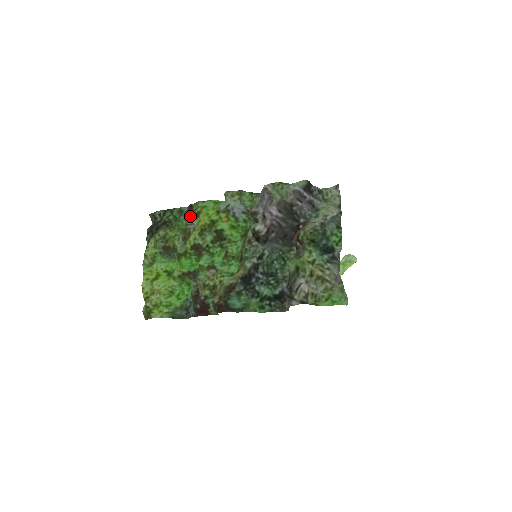
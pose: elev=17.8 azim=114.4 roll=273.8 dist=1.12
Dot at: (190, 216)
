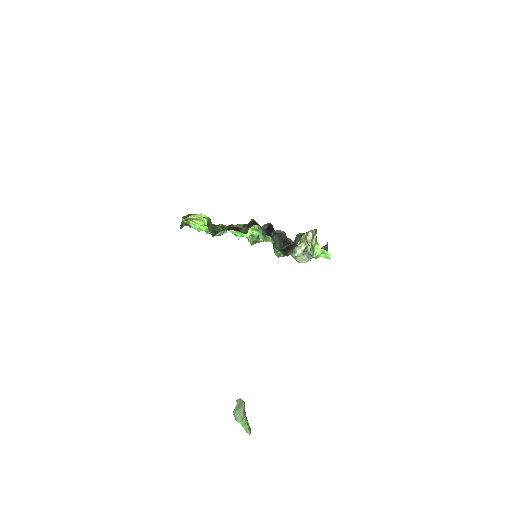
Dot at: occluded
